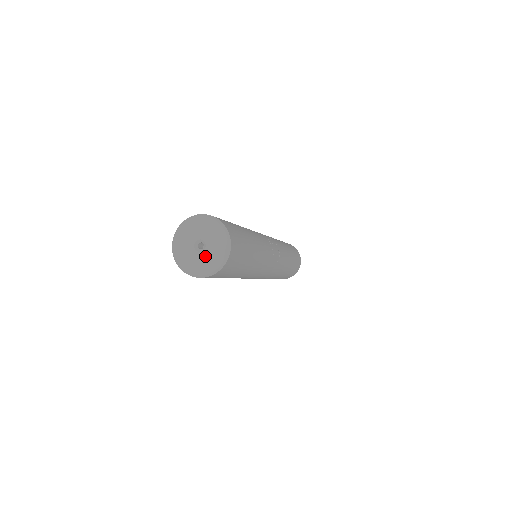
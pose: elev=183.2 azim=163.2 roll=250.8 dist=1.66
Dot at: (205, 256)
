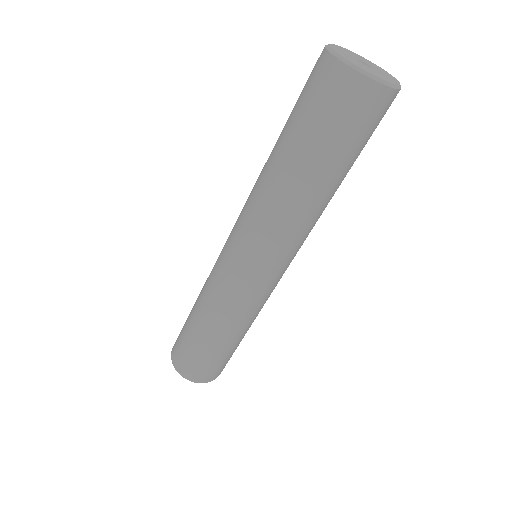
Dot at: (372, 70)
